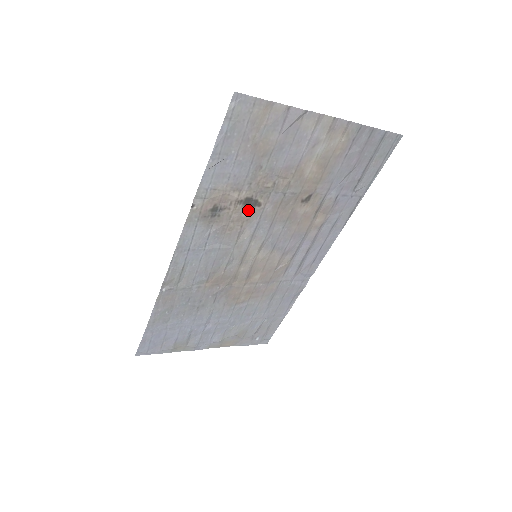
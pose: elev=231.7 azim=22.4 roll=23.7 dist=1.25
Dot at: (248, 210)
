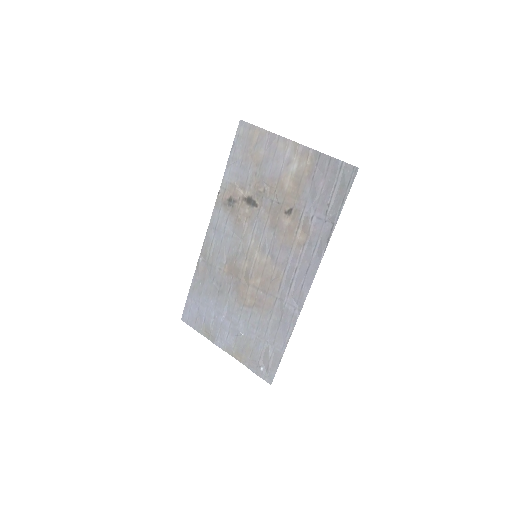
Dot at: (250, 208)
